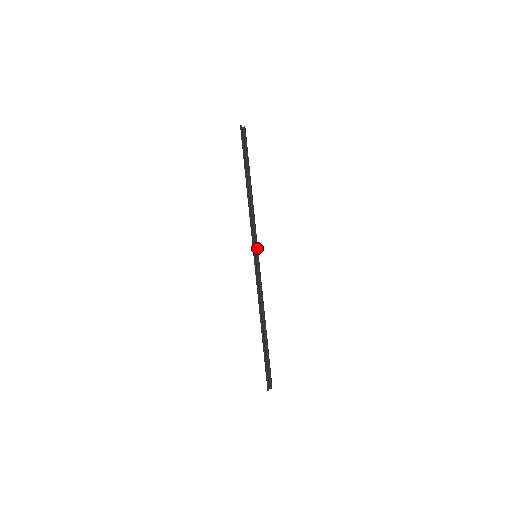
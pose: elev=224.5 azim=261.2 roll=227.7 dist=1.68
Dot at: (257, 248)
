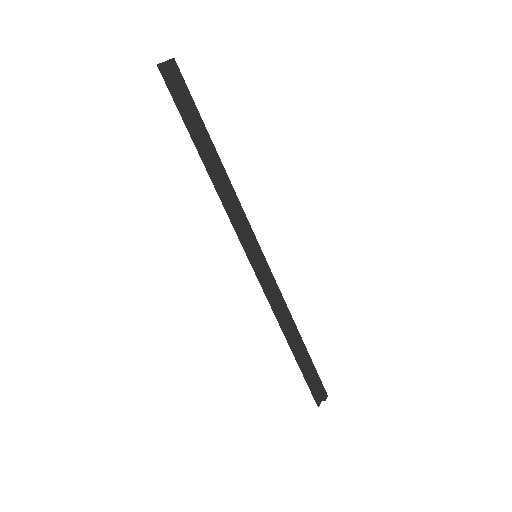
Dot at: (253, 246)
